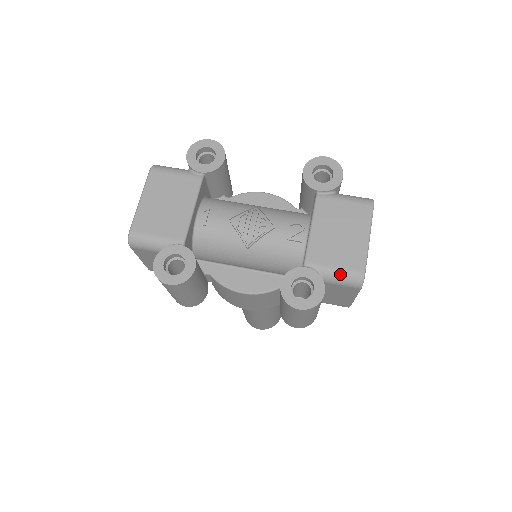
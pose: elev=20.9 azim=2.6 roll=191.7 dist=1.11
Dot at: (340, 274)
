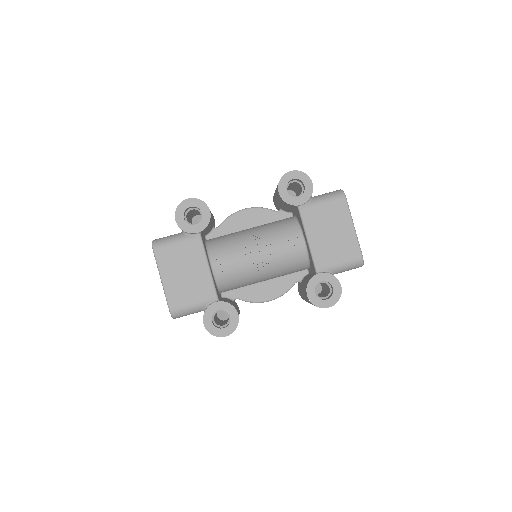
Dot at: (345, 266)
